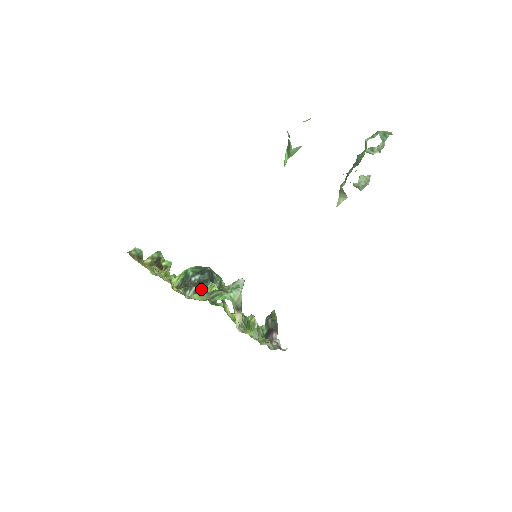
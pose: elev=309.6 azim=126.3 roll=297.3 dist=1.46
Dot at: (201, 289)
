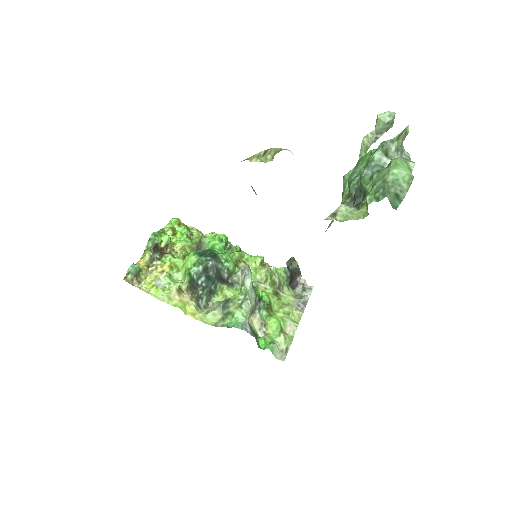
Dot at: (212, 294)
